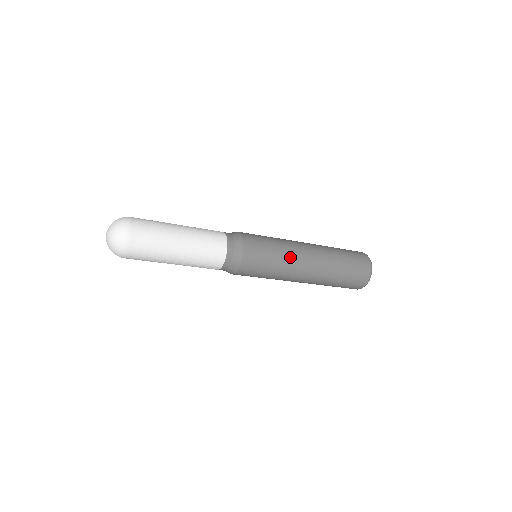
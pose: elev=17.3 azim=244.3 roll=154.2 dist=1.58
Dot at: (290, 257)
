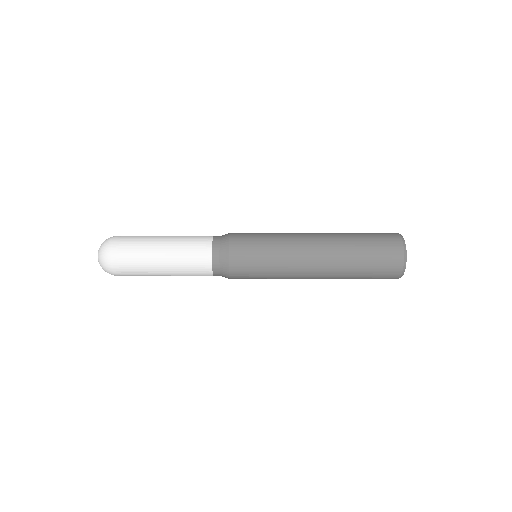
Dot at: (287, 243)
